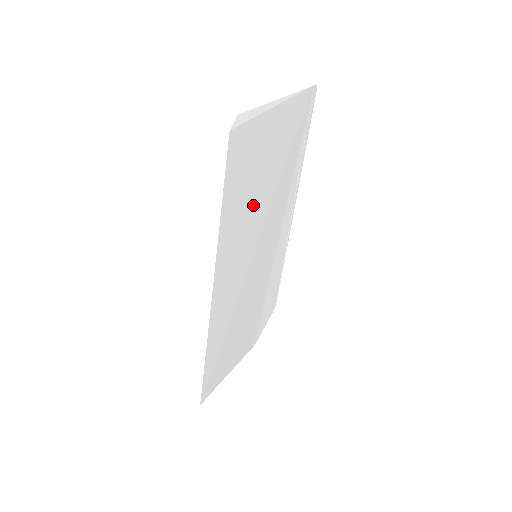
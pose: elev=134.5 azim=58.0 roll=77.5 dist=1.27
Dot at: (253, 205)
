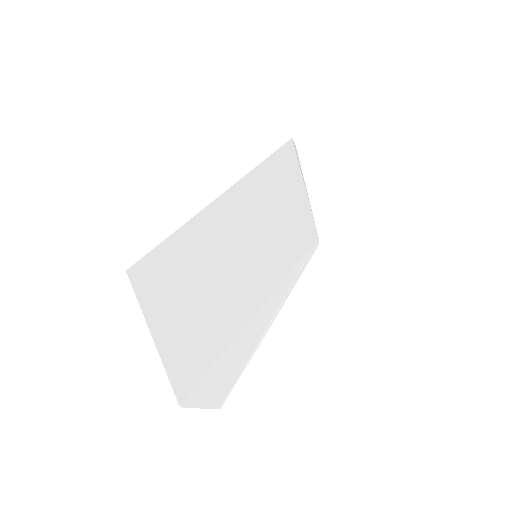
Dot at: (276, 208)
